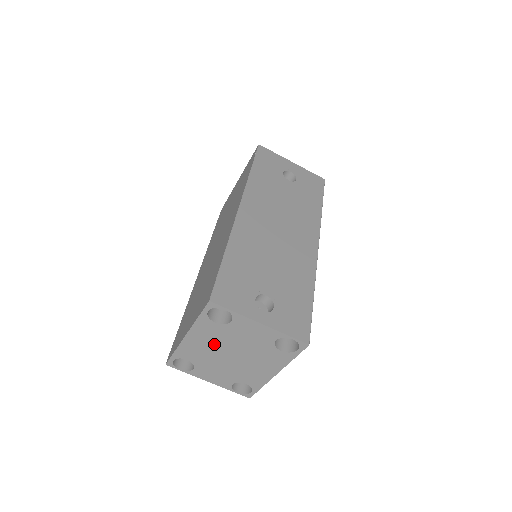
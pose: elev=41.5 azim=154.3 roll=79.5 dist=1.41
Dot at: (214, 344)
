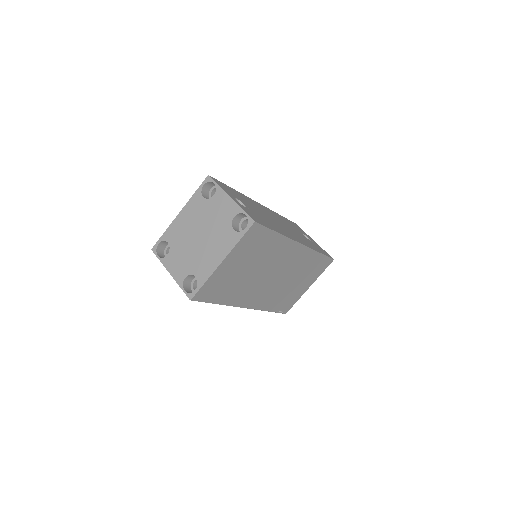
Dot at: (193, 222)
